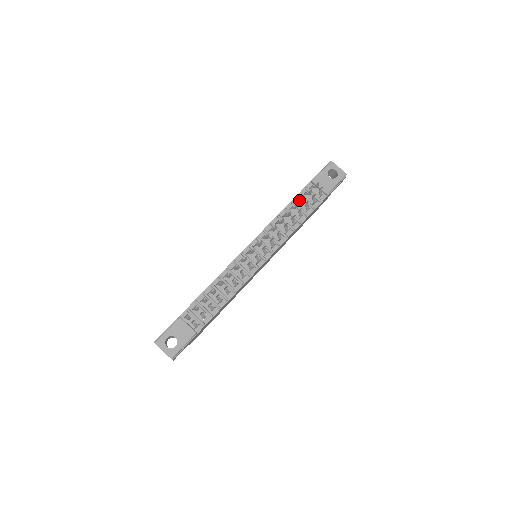
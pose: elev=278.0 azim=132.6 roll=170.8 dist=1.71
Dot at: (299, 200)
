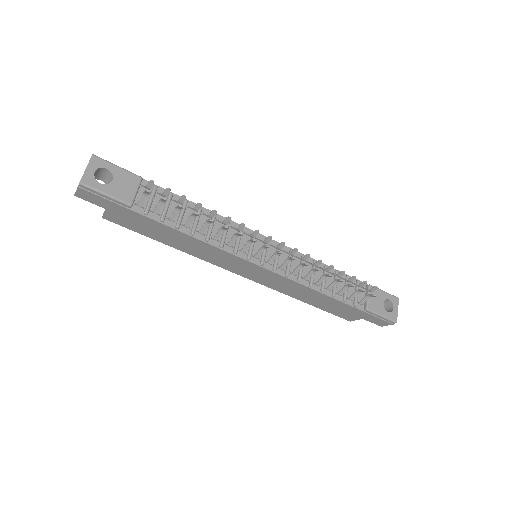
Dot at: (344, 278)
